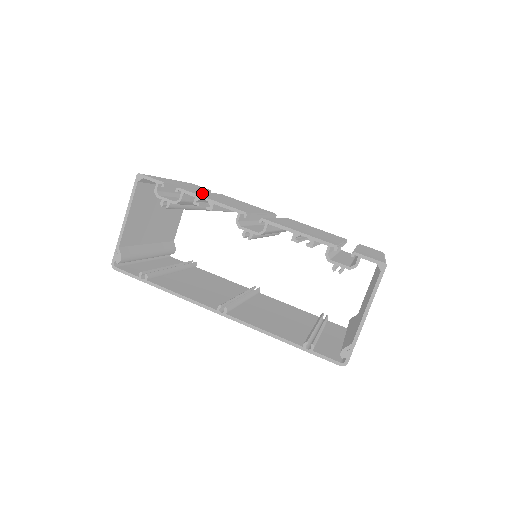
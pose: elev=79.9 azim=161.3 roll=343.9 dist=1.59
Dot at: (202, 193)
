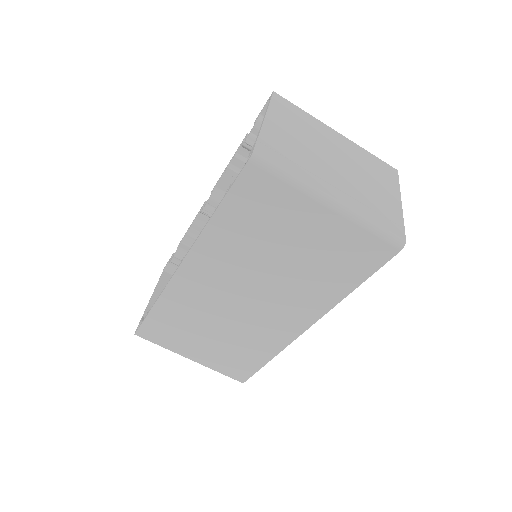
Dot at: occluded
